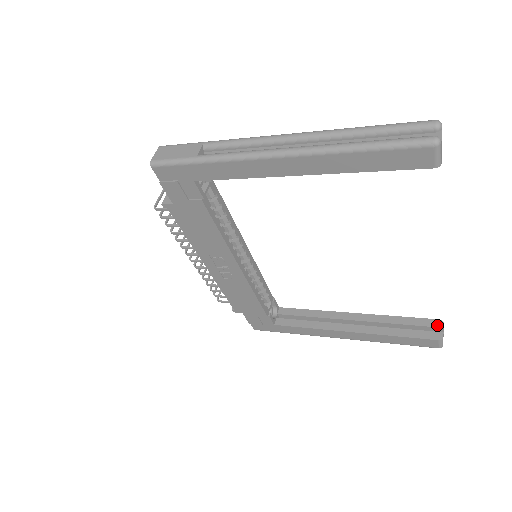
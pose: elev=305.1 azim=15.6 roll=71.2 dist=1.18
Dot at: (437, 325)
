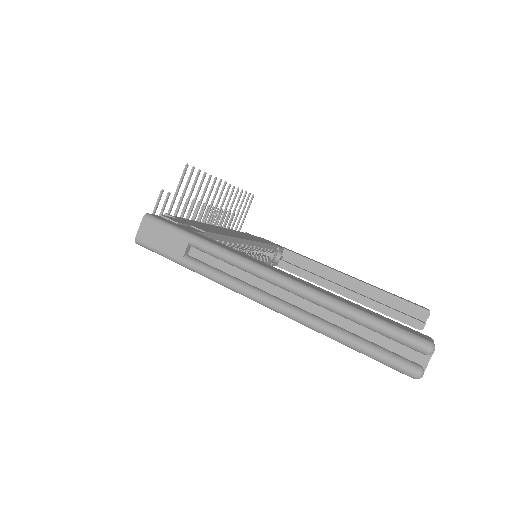
Dot at: (423, 315)
